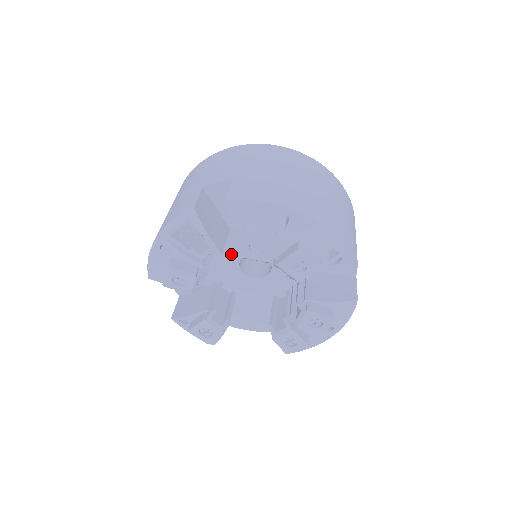
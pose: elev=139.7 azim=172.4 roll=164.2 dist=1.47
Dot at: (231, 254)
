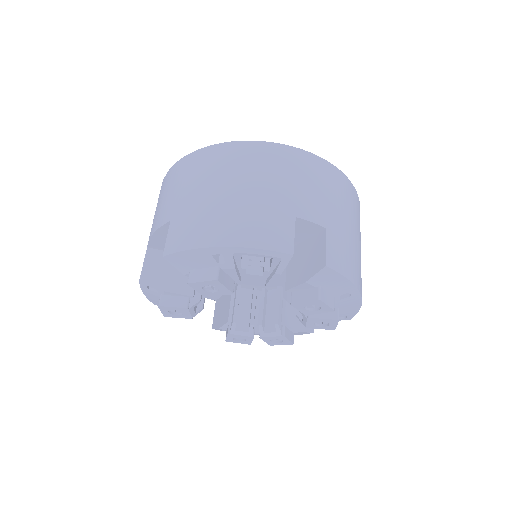
Dot at: occluded
